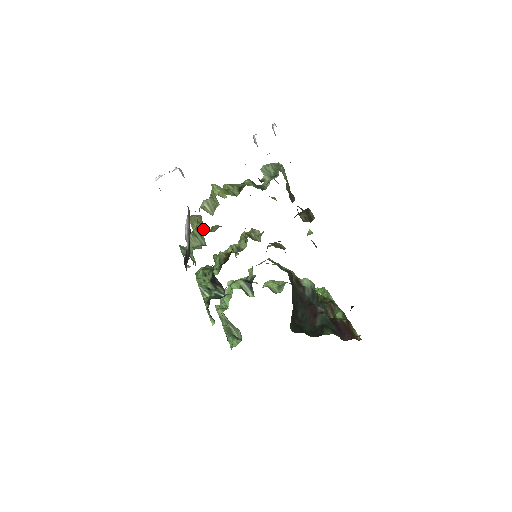
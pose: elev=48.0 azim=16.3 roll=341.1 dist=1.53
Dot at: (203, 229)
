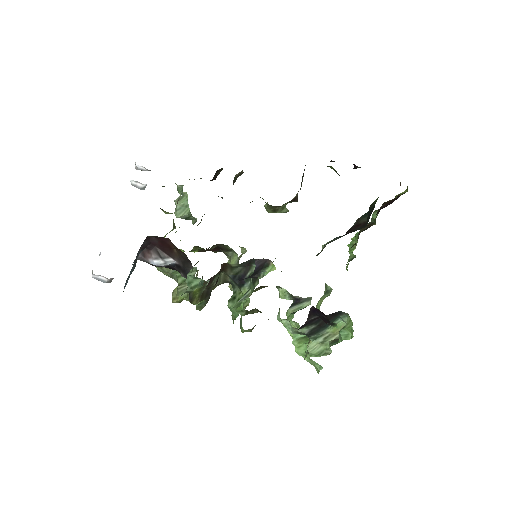
Dot at: occluded
